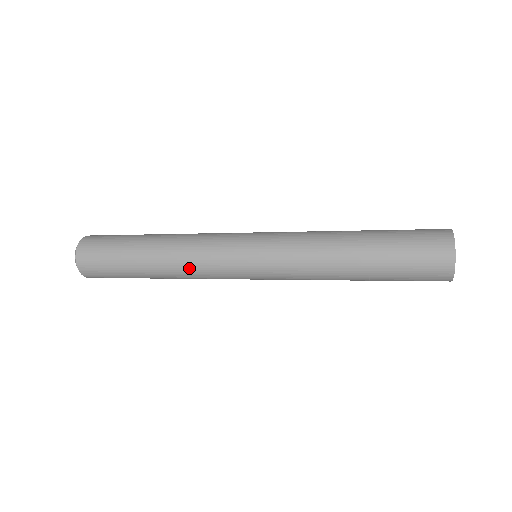
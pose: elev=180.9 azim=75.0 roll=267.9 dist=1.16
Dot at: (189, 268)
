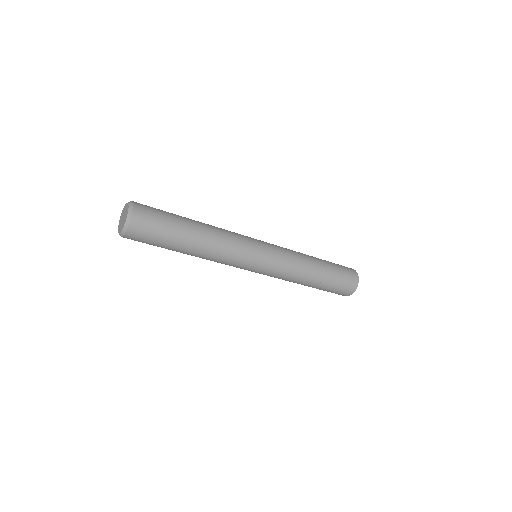
Dot at: (222, 251)
